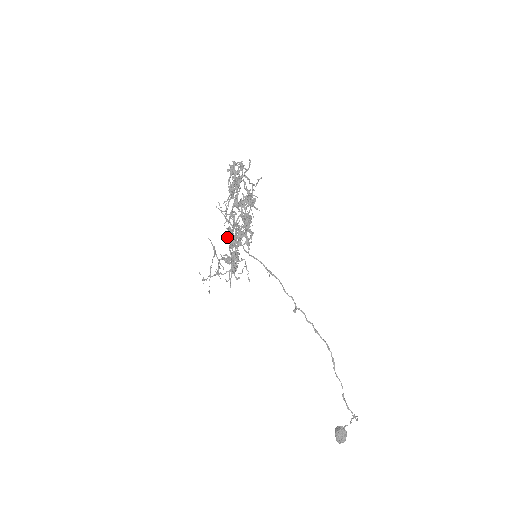
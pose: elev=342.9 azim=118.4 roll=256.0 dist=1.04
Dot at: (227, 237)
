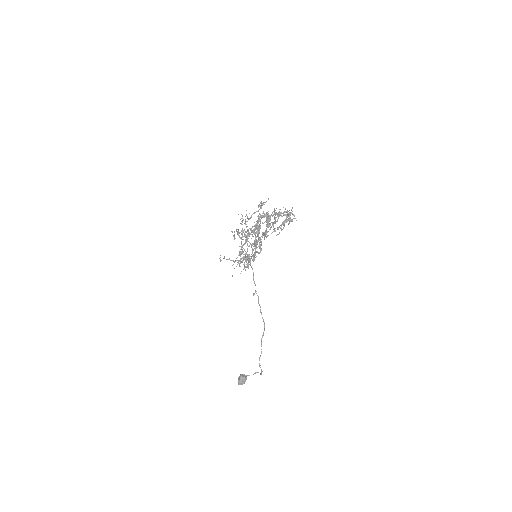
Dot at: (238, 232)
